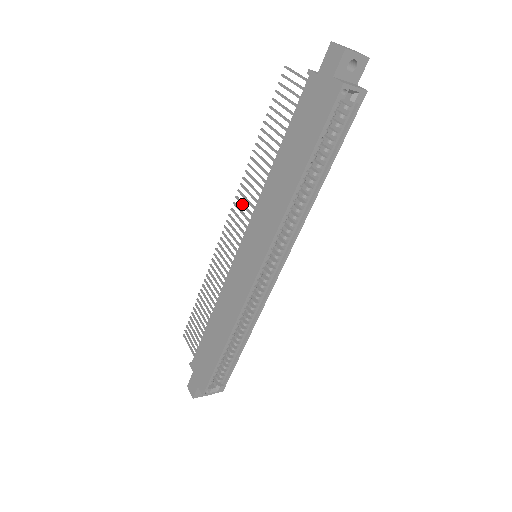
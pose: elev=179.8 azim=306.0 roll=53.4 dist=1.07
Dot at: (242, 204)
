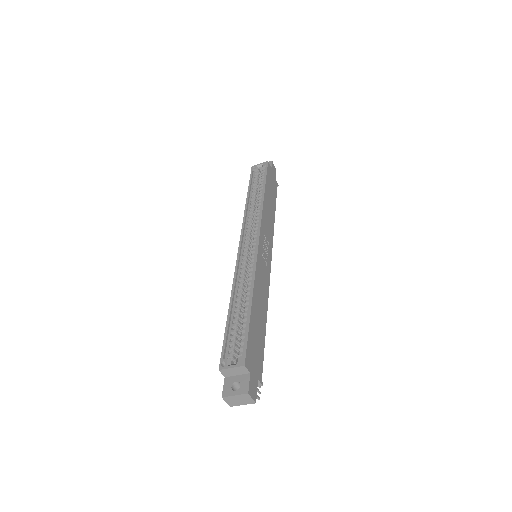
Dot at: occluded
